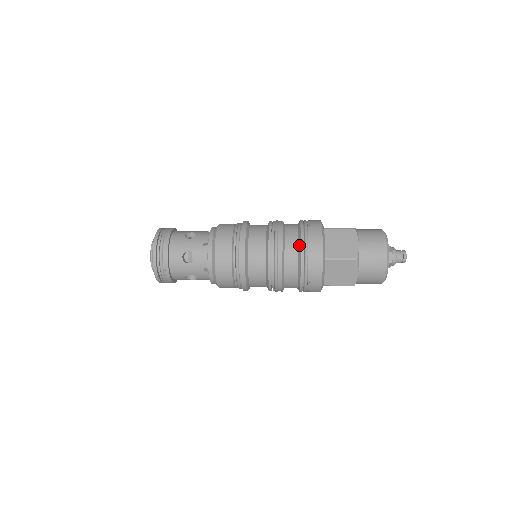
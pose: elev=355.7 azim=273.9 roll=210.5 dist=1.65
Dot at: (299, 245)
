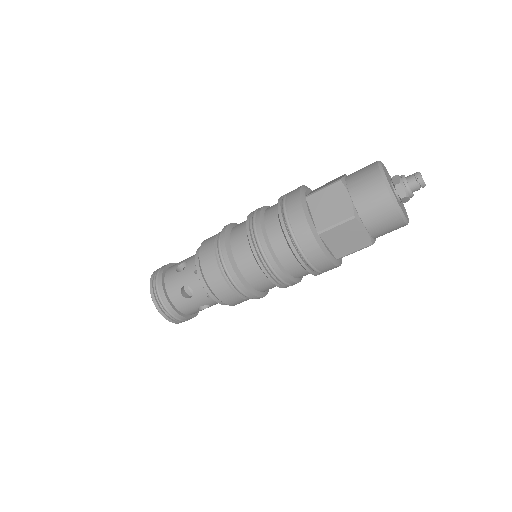
Dot at: (282, 232)
